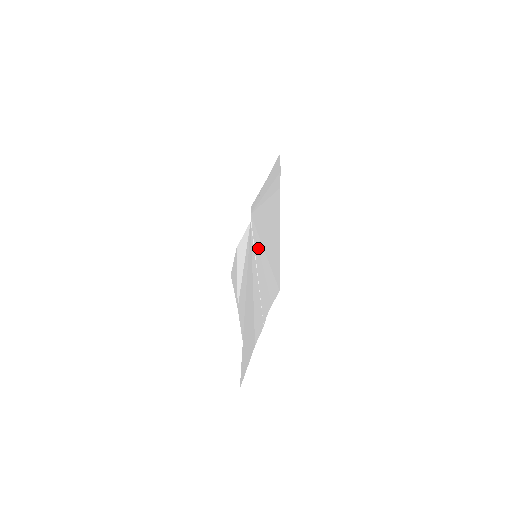
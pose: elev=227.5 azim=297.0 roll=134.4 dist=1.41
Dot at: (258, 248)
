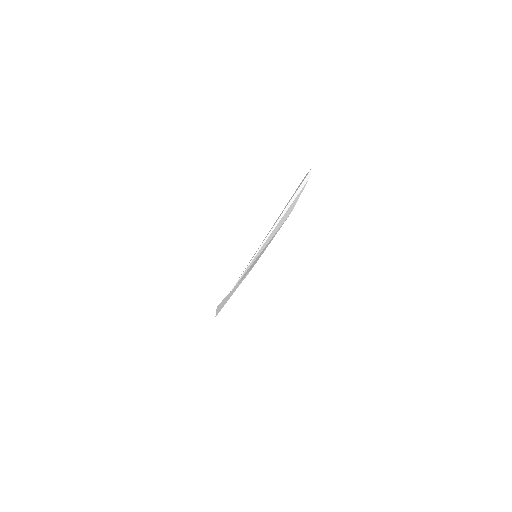
Dot at: occluded
